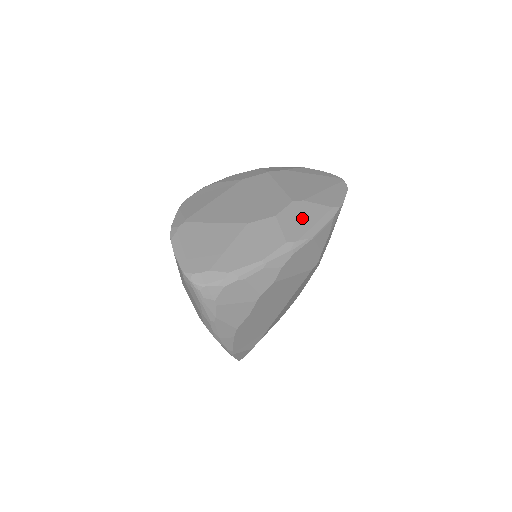
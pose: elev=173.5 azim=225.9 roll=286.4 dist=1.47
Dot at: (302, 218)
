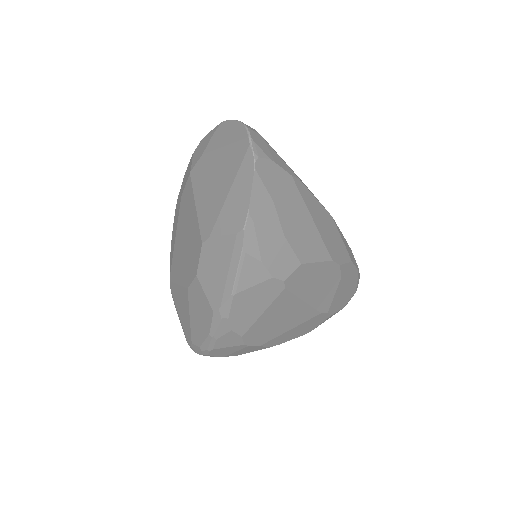
Dot at: (215, 269)
